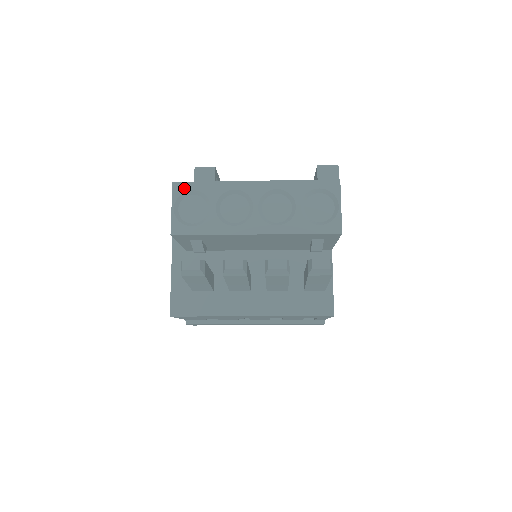
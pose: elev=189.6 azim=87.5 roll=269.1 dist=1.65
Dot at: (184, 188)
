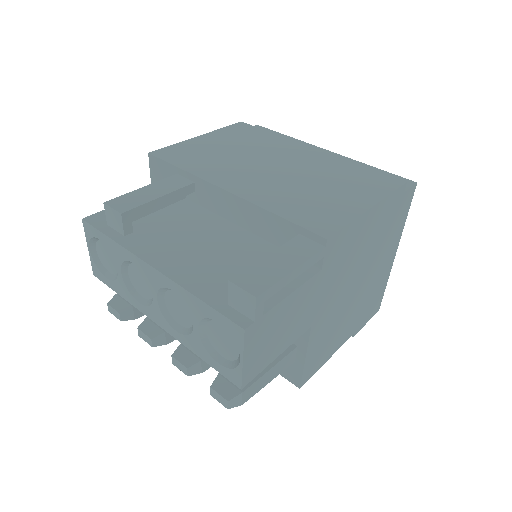
Dot at: (92, 232)
